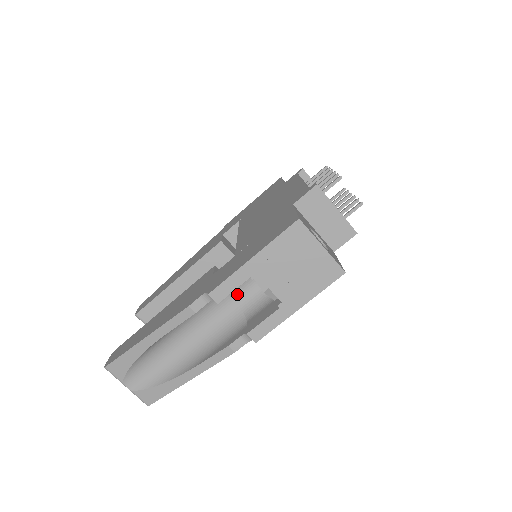
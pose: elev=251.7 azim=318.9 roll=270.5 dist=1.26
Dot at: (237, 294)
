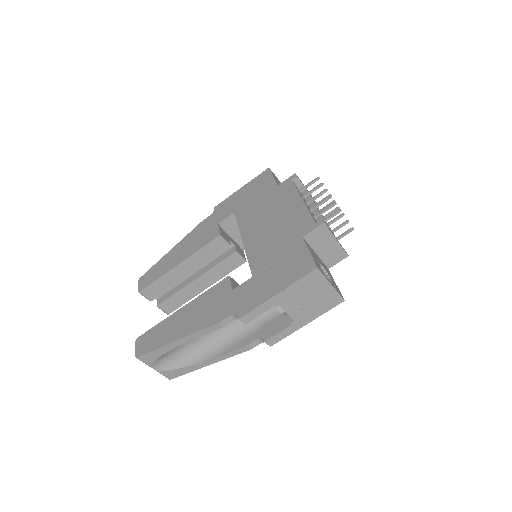
Dot at: occluded
